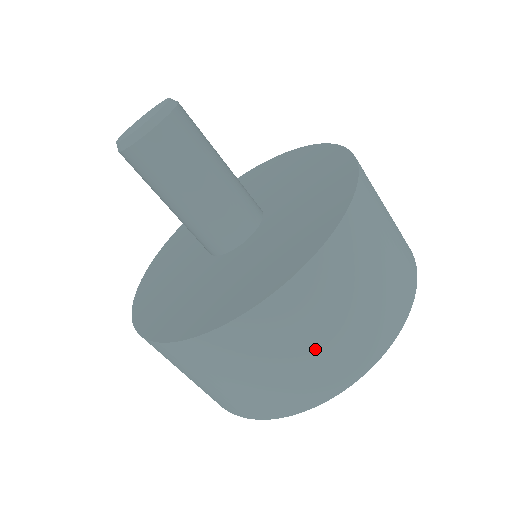
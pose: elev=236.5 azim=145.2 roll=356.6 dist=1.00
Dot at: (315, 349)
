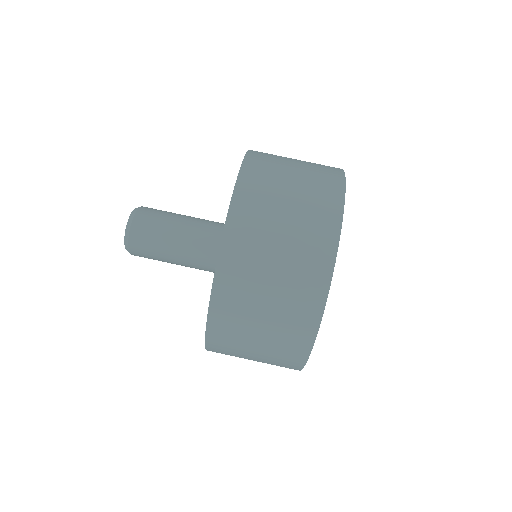
Dot at: (287, 232)
